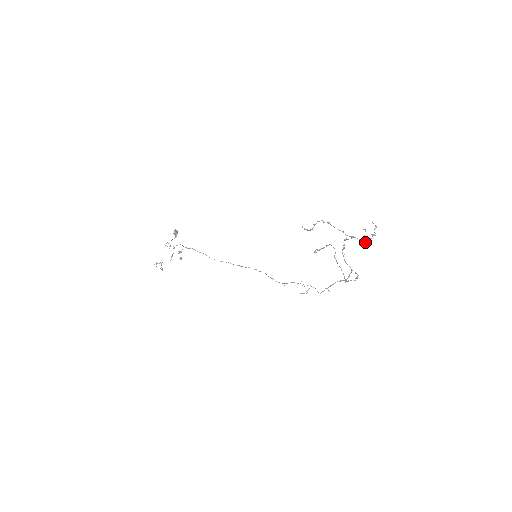
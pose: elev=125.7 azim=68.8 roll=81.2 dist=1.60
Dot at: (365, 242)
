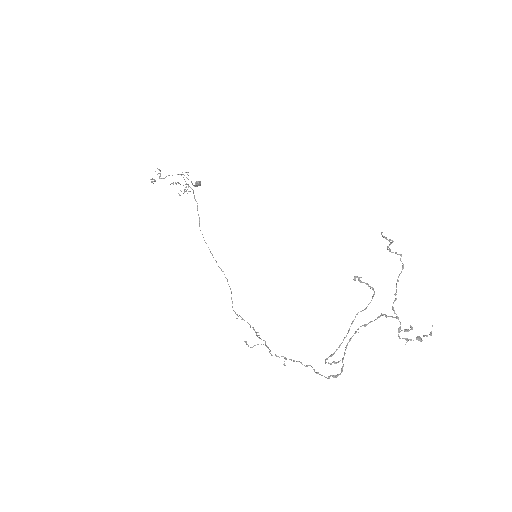
Dot at: occluded
